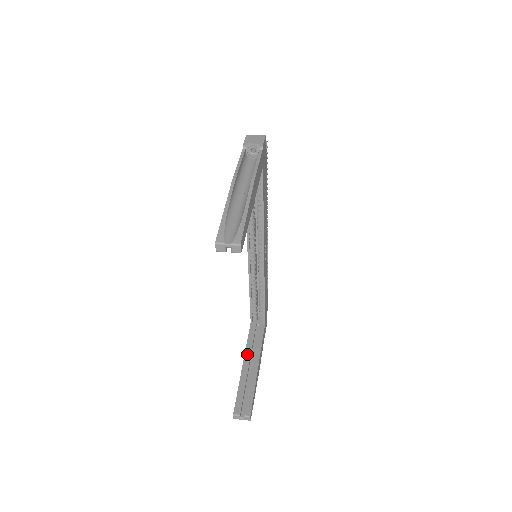
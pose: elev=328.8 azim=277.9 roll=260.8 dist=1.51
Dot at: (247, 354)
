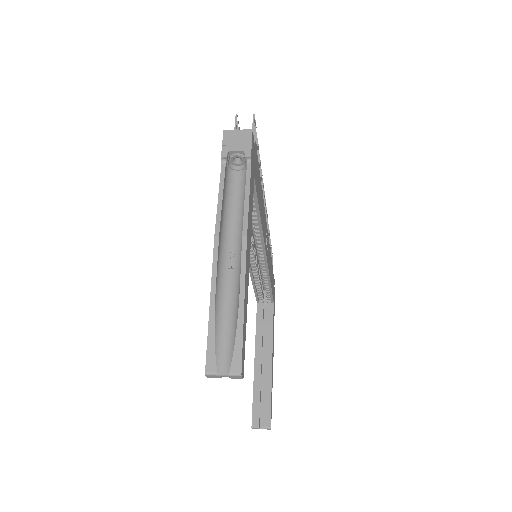
Dot at: (258, 347)
